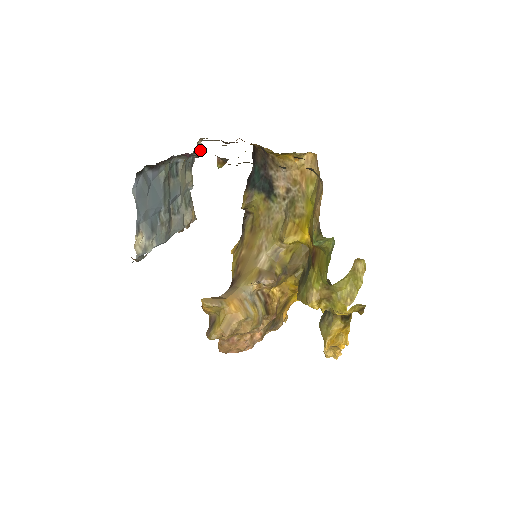
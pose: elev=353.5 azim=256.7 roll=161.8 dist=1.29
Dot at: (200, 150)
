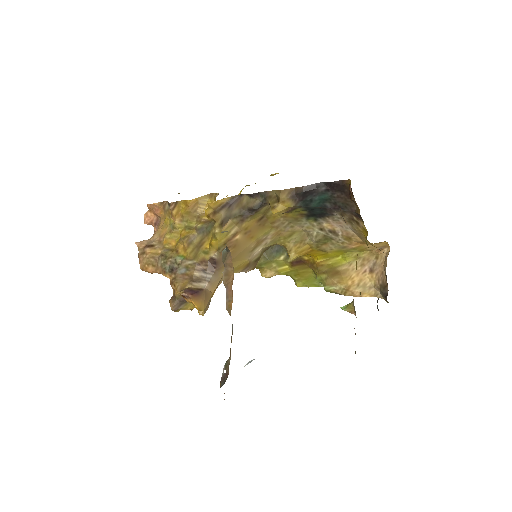
Dot at: occluded
